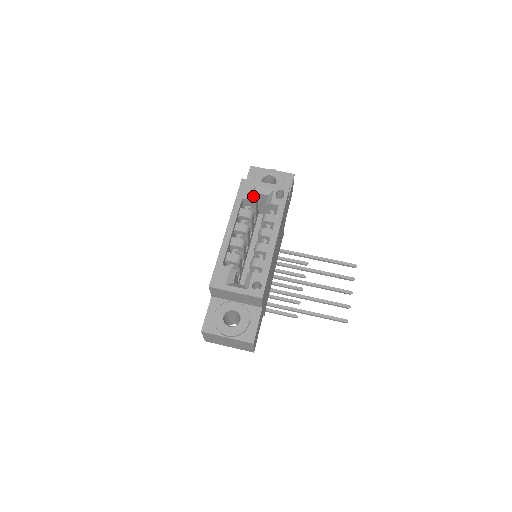
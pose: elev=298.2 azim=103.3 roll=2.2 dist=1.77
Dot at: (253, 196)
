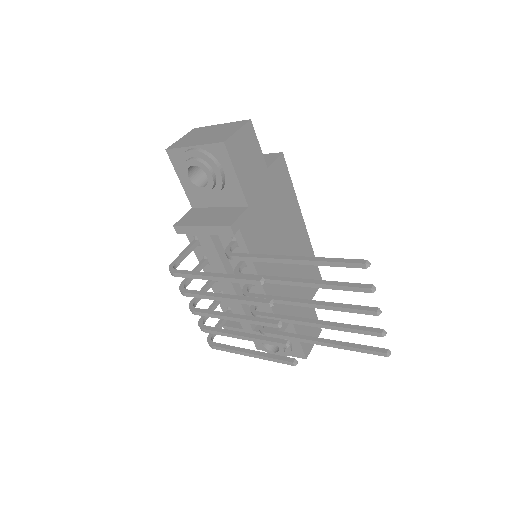
Dot at: occluded
